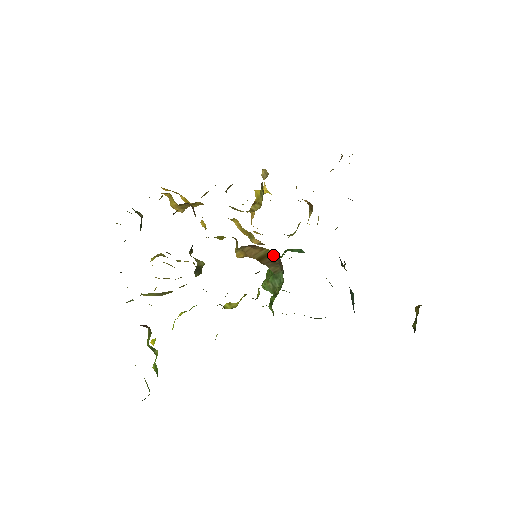
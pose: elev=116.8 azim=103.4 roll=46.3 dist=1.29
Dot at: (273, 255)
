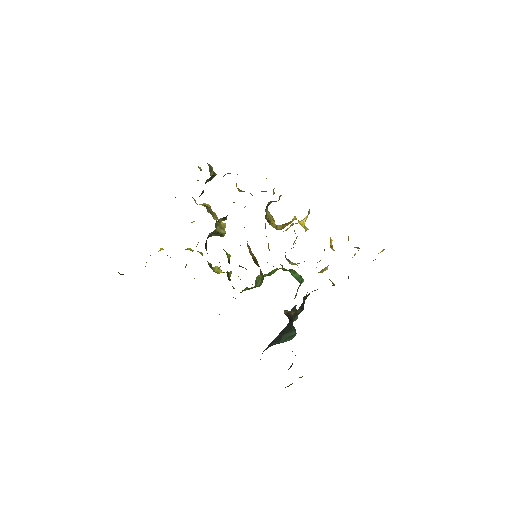
Dot at: occluded
